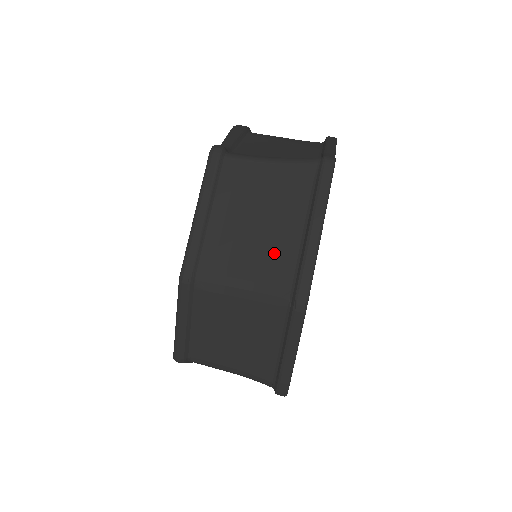
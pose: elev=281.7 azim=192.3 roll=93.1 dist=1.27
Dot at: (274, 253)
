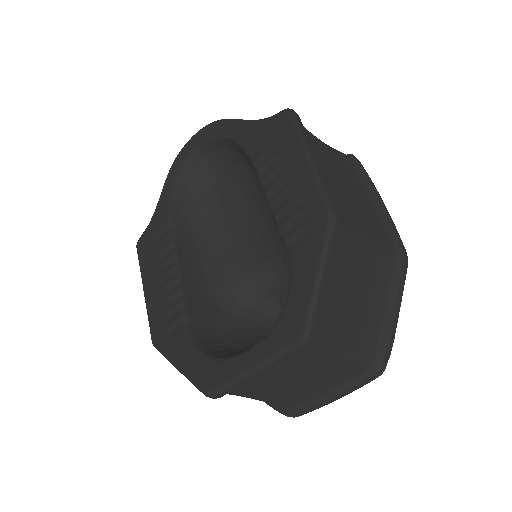
Dot at: (367, 214)
